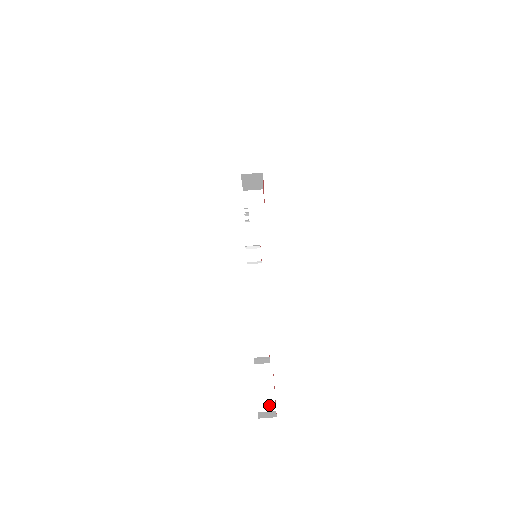
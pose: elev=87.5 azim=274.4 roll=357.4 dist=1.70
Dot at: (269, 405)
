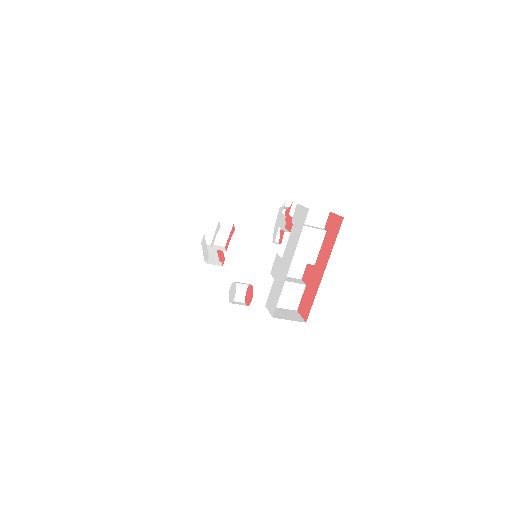
Dot at: occluded
